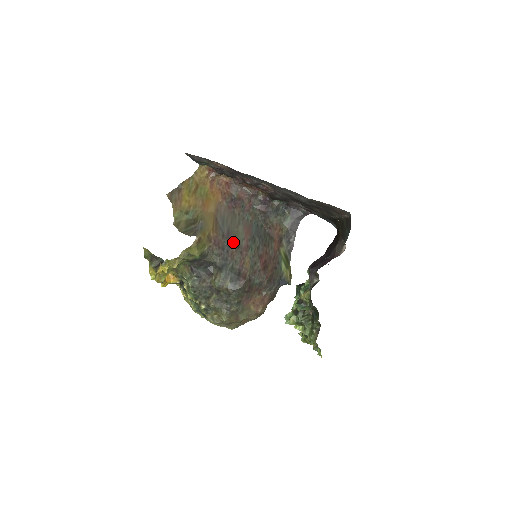
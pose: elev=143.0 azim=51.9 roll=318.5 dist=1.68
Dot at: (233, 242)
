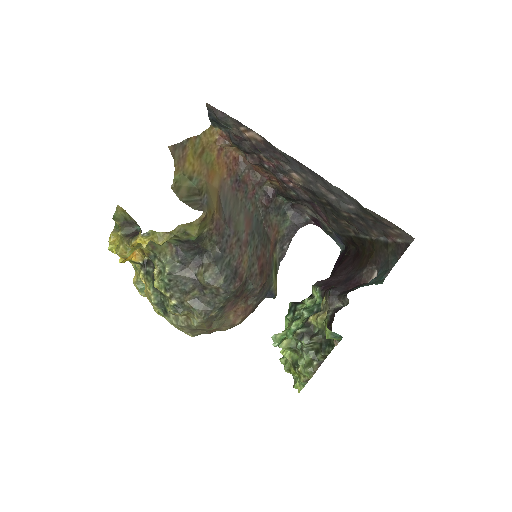
Dot at: (233, 232)
